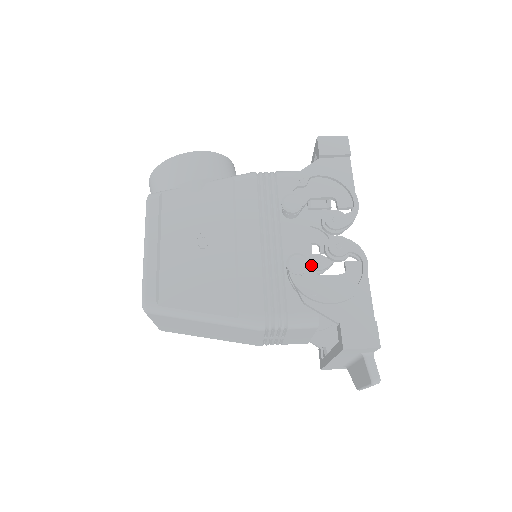
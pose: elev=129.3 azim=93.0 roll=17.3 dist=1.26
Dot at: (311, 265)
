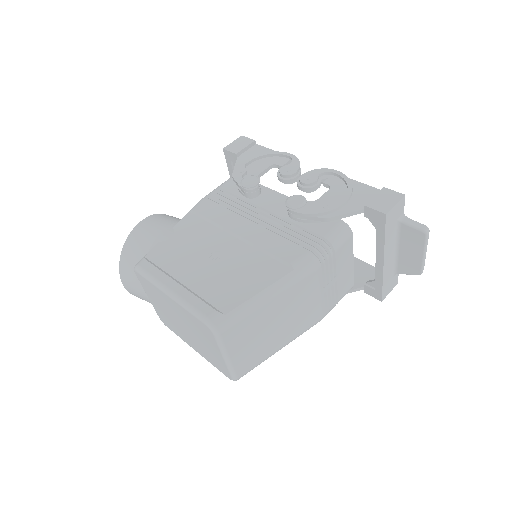
Dot at: occluded
